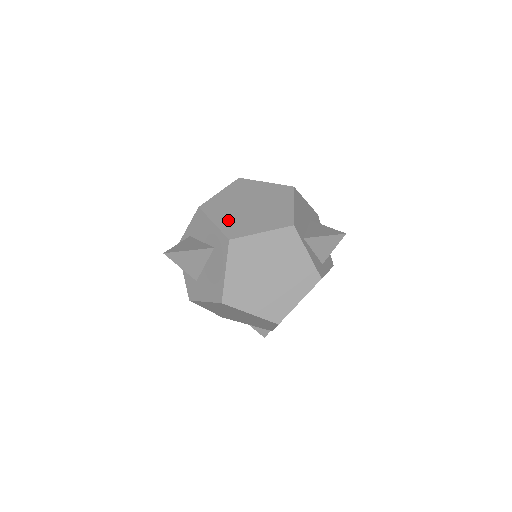
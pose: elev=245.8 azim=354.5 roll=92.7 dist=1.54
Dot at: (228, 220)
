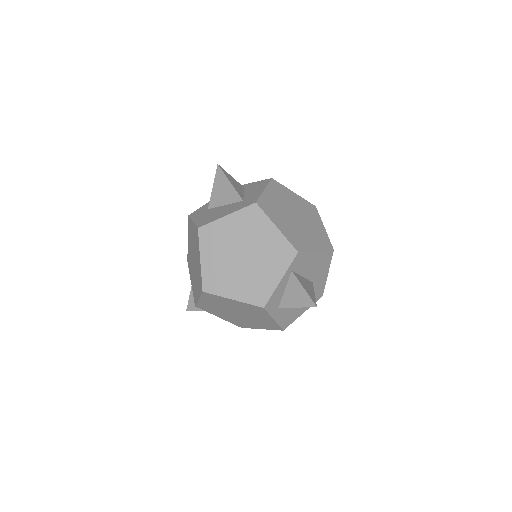
Dot at: (273, 200)
